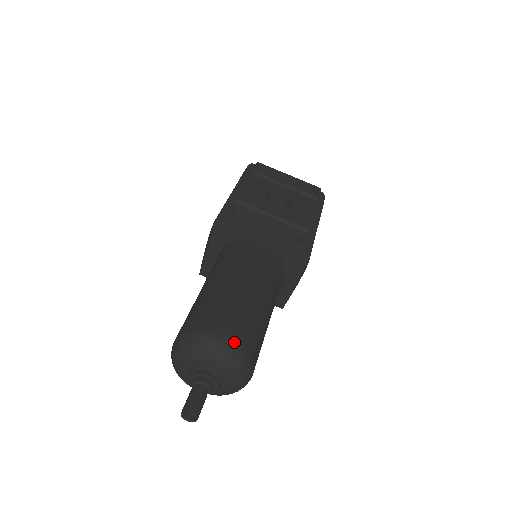
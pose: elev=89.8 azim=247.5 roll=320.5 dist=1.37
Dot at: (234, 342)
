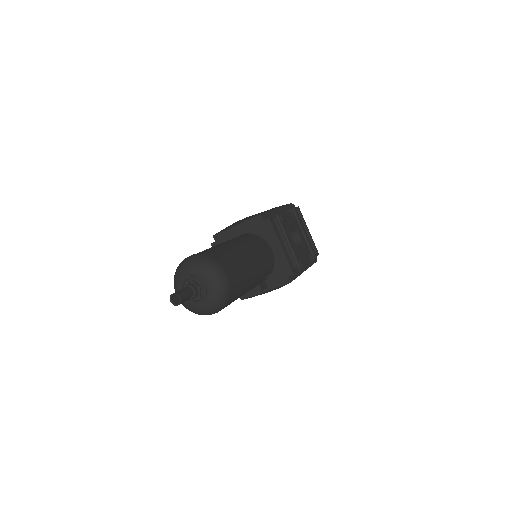
Dot at: (229, 284)
